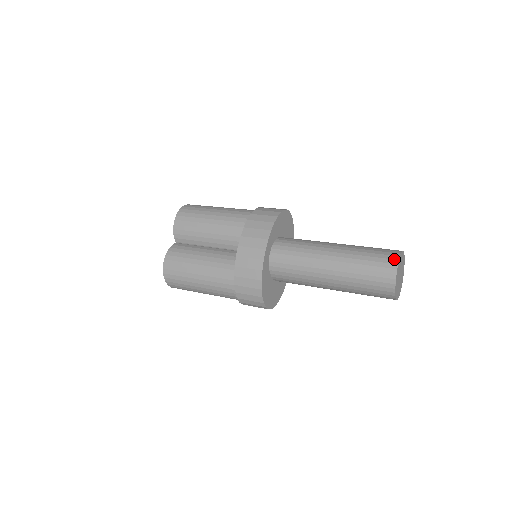
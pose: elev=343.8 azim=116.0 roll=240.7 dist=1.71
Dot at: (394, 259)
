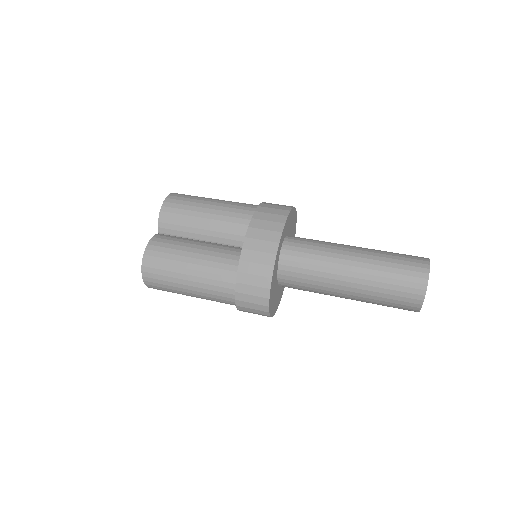
Dot at: (424, 263)
